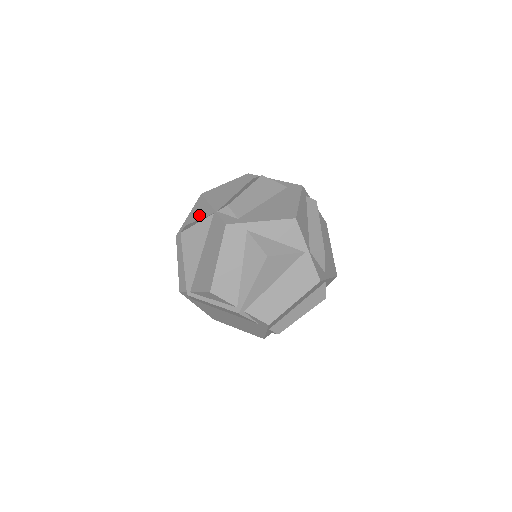
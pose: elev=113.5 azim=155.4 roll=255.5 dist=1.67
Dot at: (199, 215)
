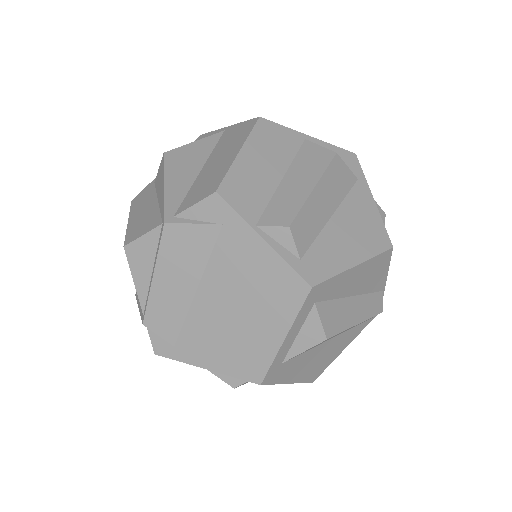
Dot at: occluded
